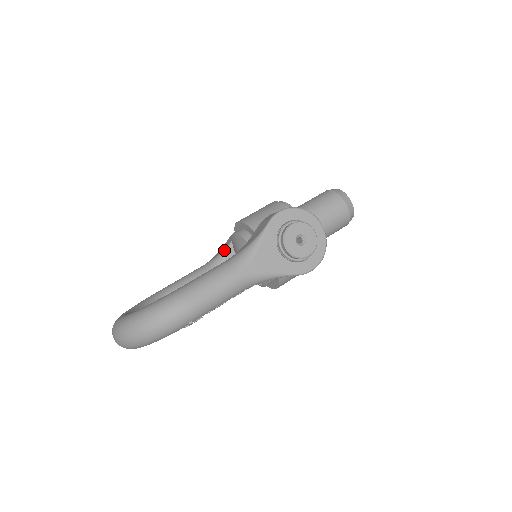
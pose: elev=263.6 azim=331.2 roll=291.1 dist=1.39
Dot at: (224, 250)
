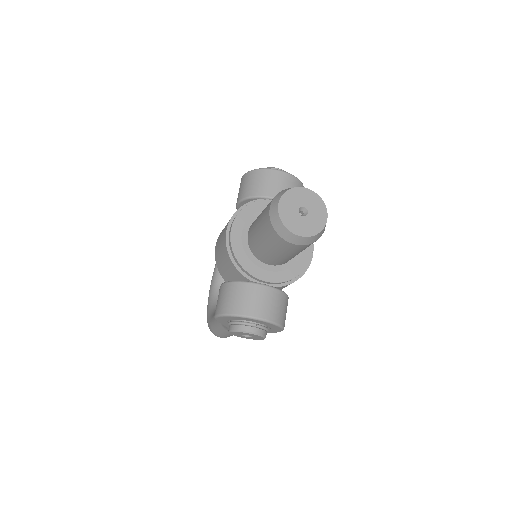
Dot at: occluded
